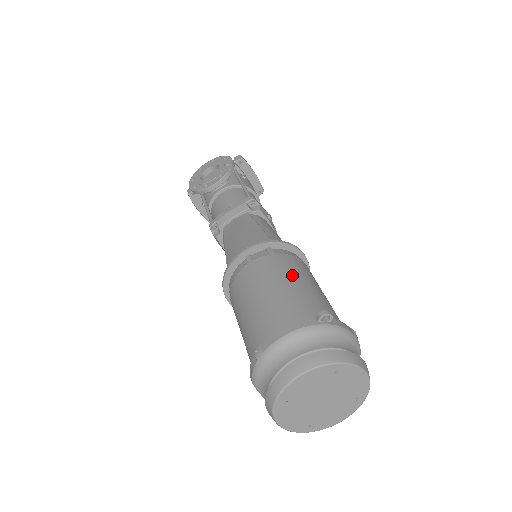
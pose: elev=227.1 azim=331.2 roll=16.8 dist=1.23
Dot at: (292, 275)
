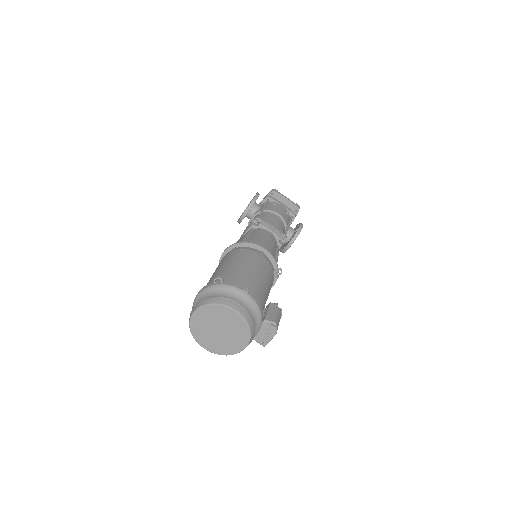
Dot at: (231, 261)
